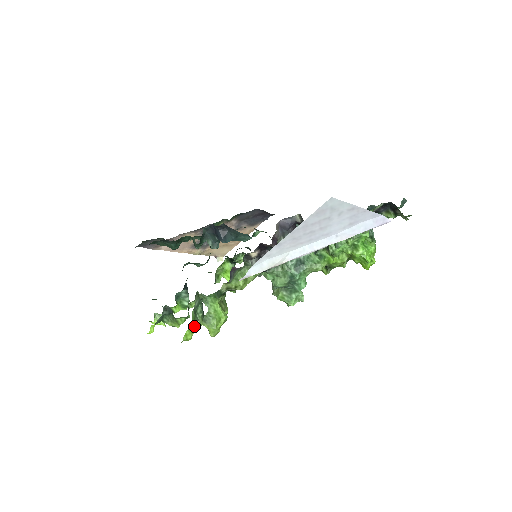
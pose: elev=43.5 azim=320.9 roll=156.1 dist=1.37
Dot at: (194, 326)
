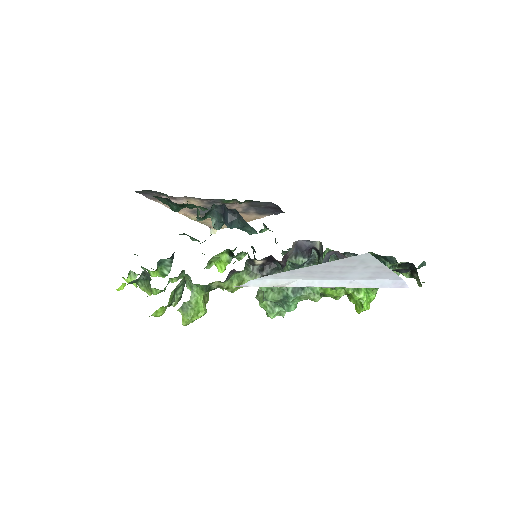
Dot at: (168, 305)
